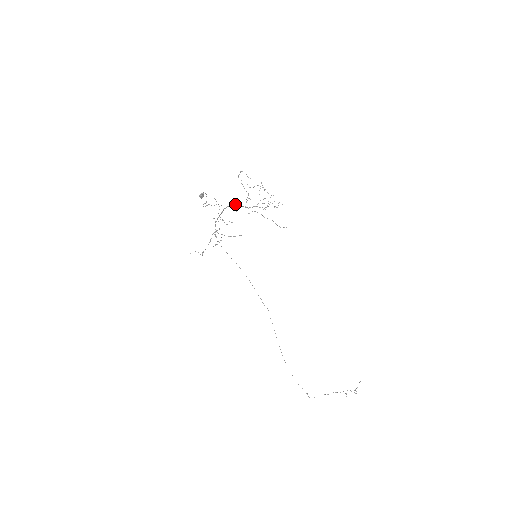
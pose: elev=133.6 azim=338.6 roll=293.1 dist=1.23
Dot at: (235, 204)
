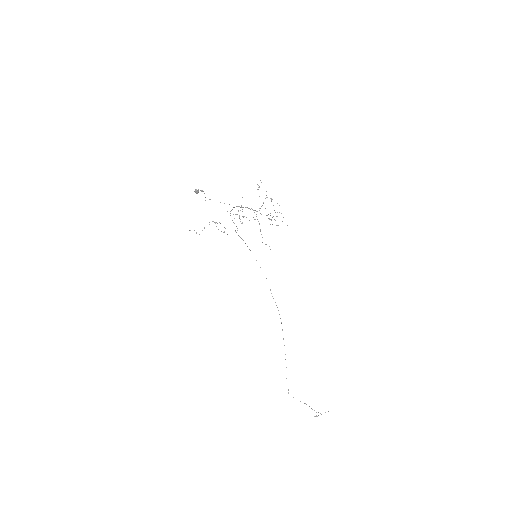
Dot at: (245, 207)
